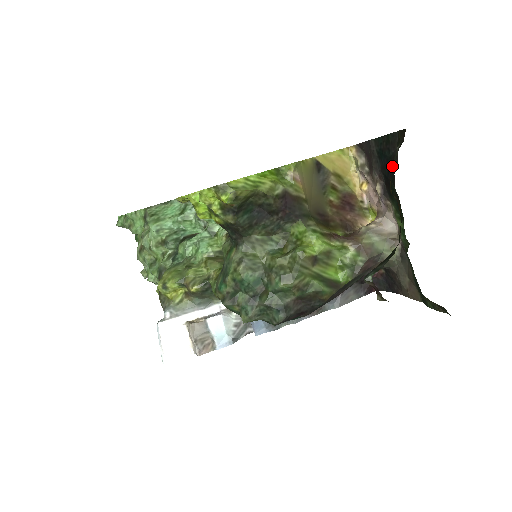
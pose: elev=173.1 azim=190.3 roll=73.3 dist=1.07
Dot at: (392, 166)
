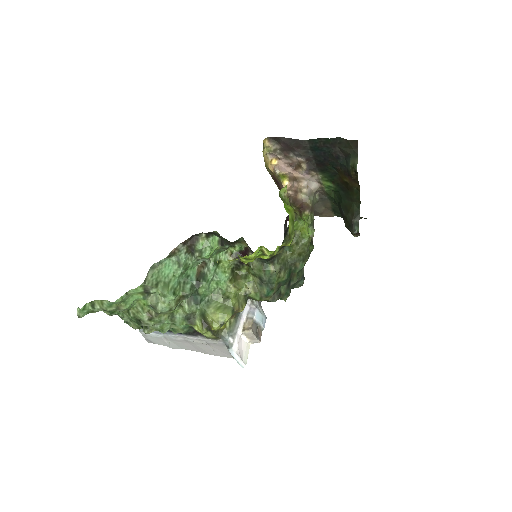
Dot at: (335, 158)
